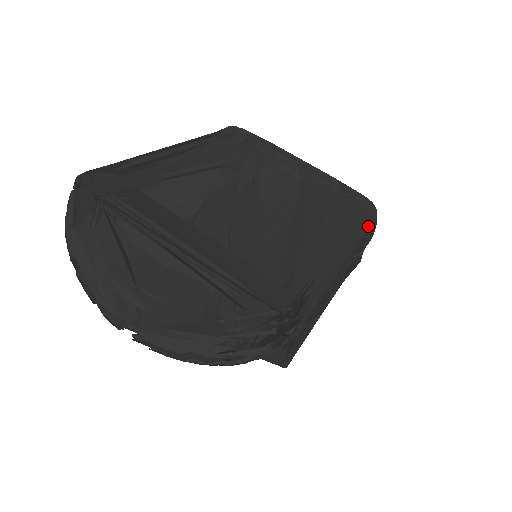
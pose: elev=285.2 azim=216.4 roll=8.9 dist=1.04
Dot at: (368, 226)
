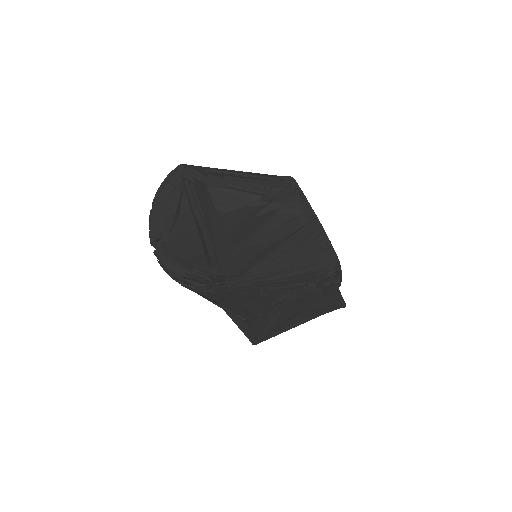
Dot at: (322, 268)
